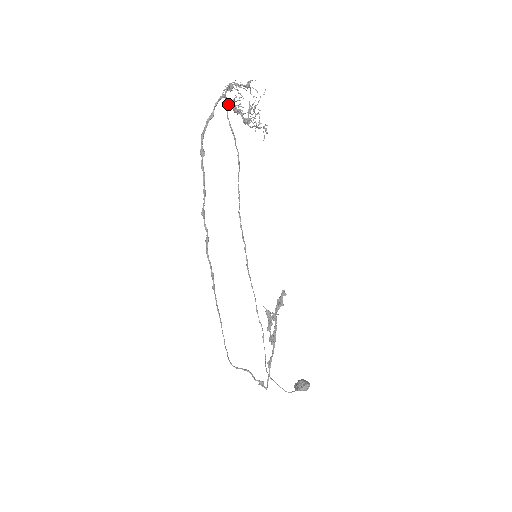
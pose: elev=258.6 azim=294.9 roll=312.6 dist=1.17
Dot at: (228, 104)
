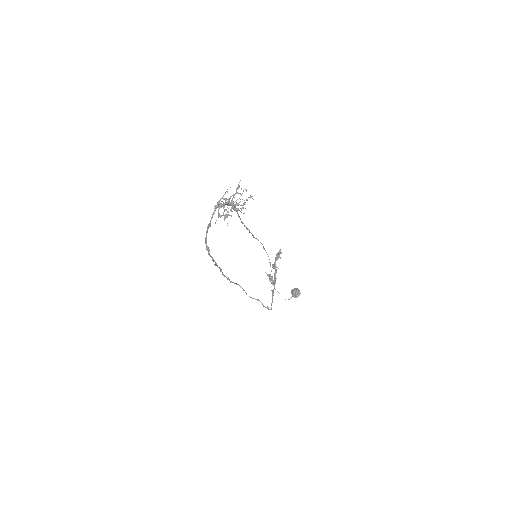
Dot at: (220, 206)
